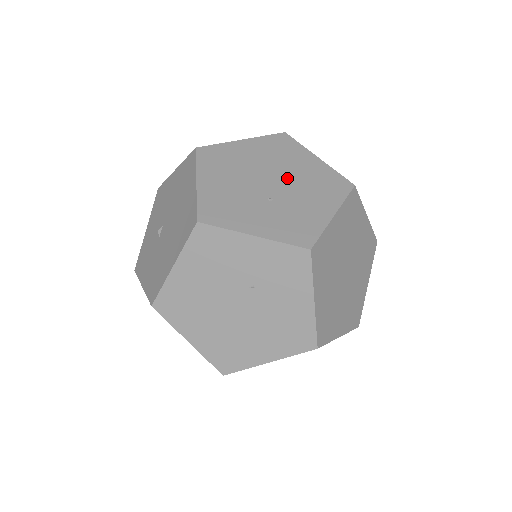
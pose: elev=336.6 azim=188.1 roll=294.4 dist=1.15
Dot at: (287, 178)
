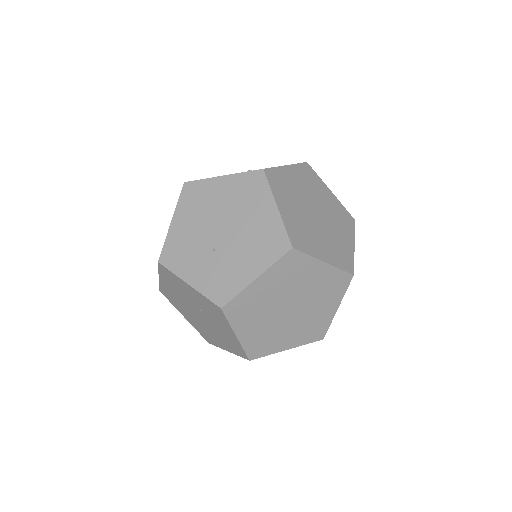
Dot at: (238, 229)
